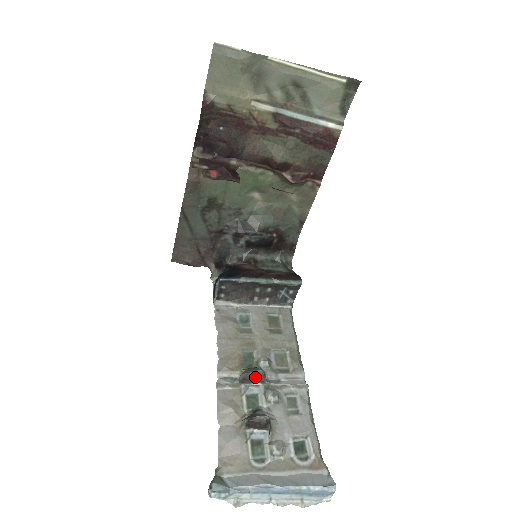
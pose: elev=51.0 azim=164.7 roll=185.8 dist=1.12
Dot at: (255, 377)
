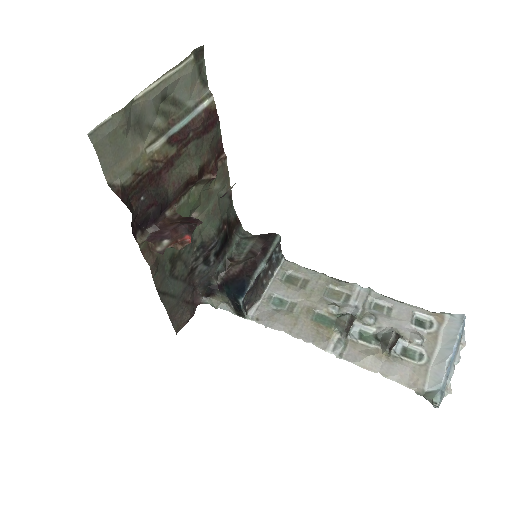
Dot at: (350, 323)
